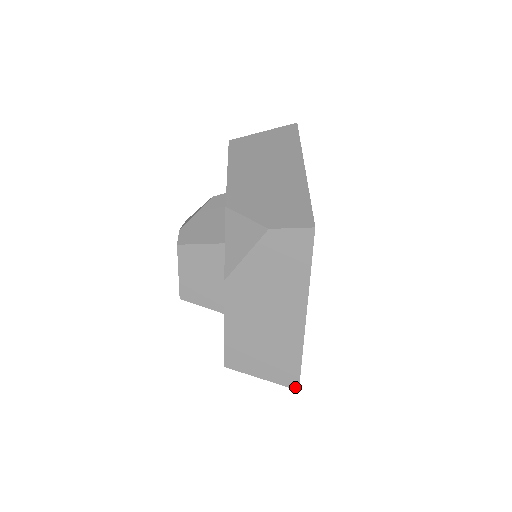
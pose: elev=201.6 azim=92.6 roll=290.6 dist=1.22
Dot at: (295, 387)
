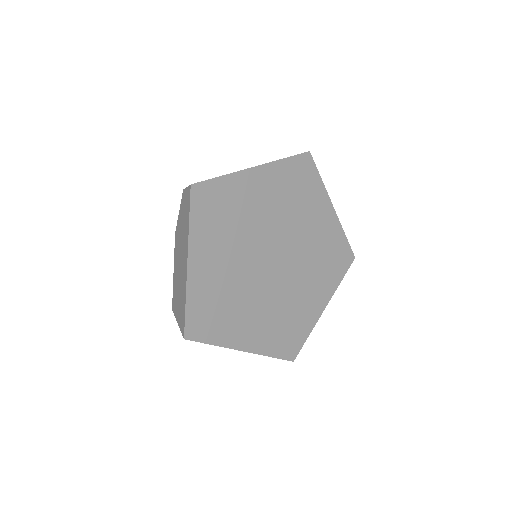
Dot at: (183, 335)
